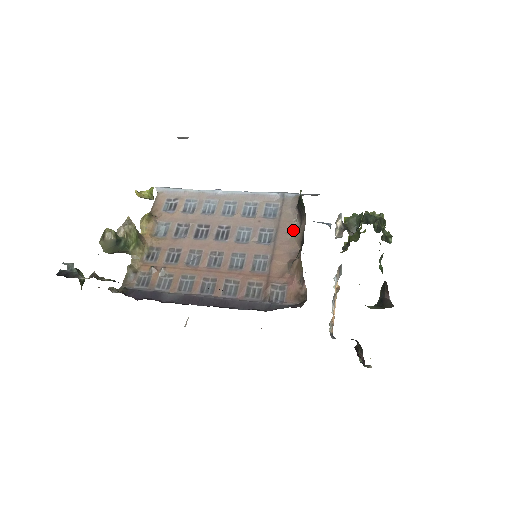
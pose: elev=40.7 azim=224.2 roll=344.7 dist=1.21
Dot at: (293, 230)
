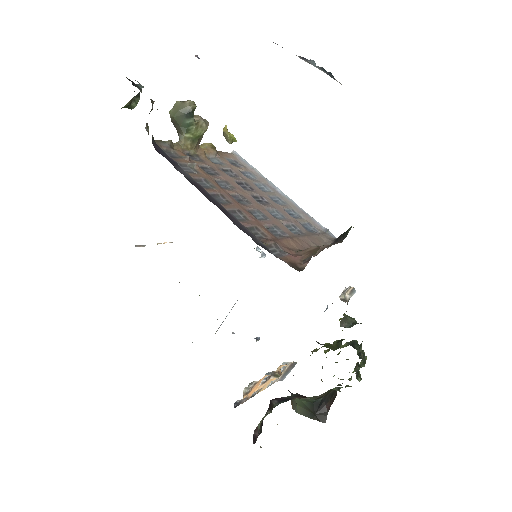
Dot at: occluded
